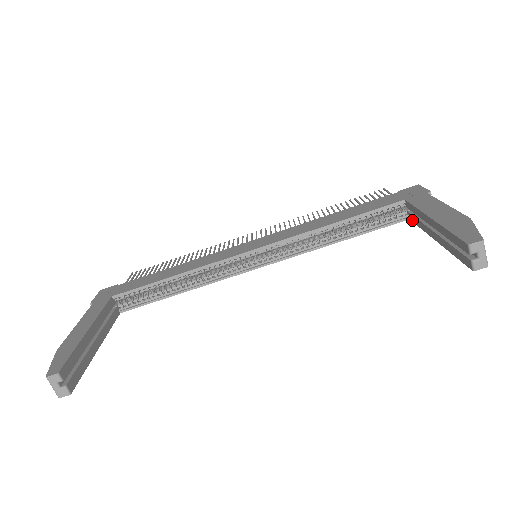
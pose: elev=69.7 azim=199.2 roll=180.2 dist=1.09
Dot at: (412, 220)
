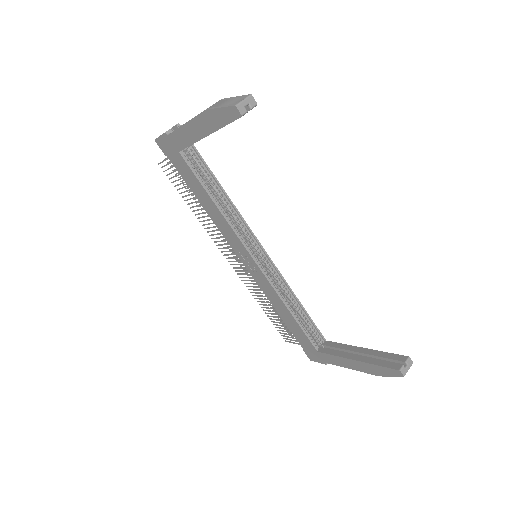
Dot at: (323, 351)
